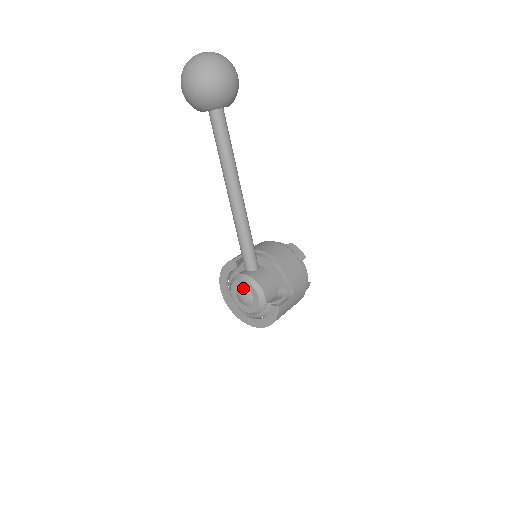
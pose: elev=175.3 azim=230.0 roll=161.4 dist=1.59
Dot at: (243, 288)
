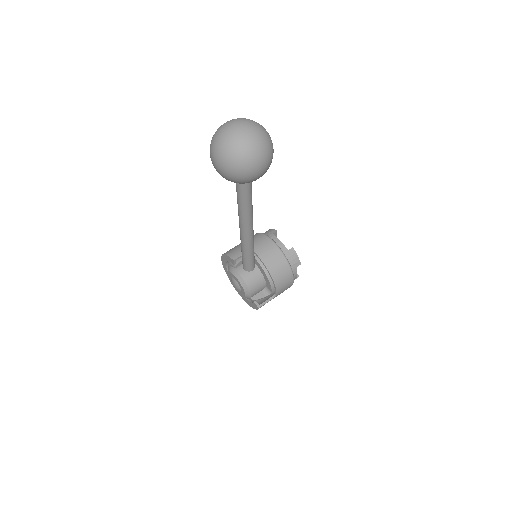
Dot at: (236, 281)
